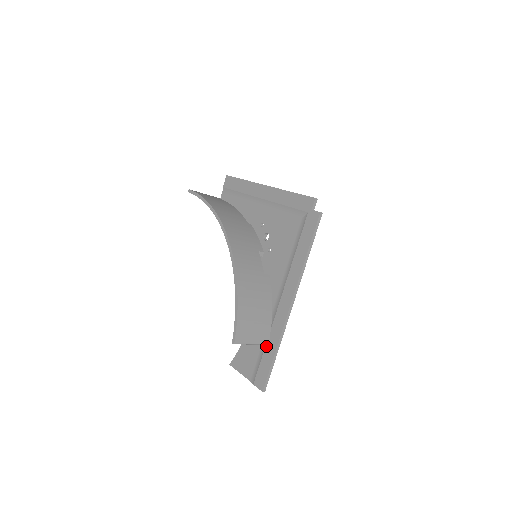
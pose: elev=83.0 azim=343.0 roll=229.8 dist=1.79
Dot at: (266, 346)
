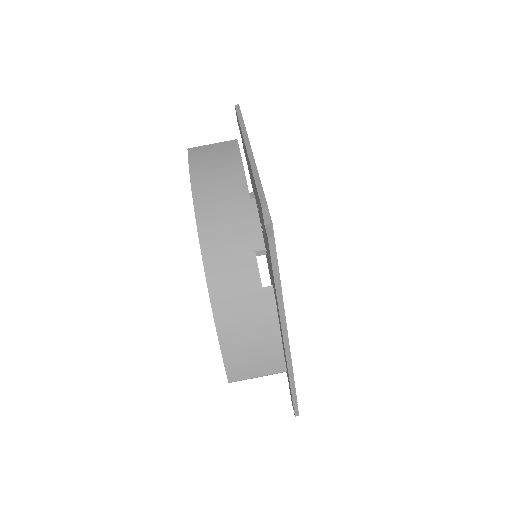
Dot at: (286, 371)
